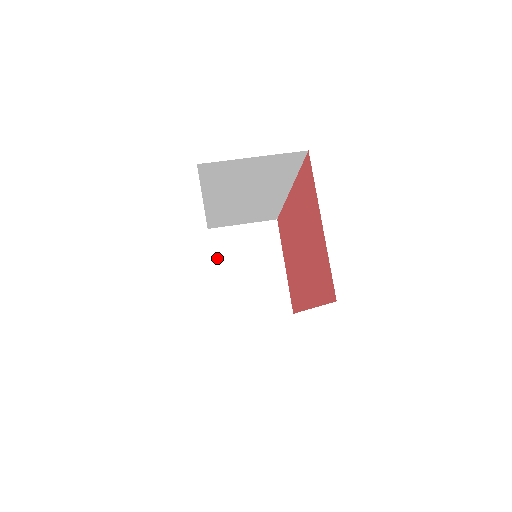
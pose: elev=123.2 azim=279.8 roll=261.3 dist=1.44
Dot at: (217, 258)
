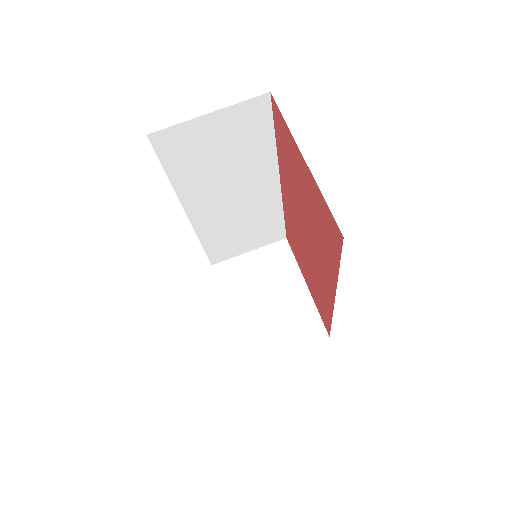
Dot at: (227, 294)
